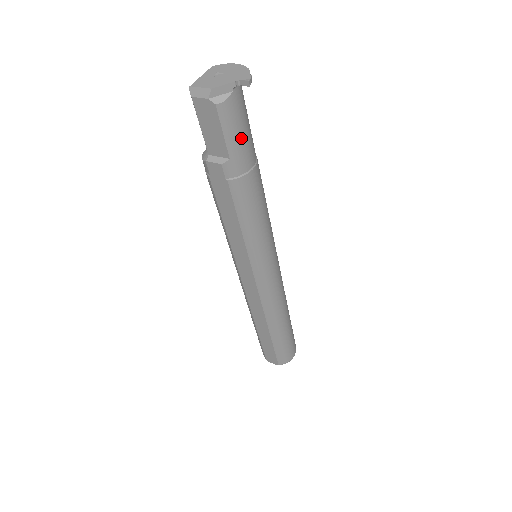
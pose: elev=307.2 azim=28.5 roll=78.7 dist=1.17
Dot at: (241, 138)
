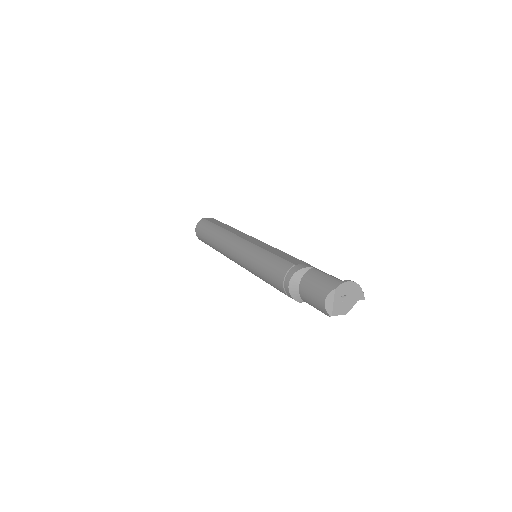
Dot at: occluded
